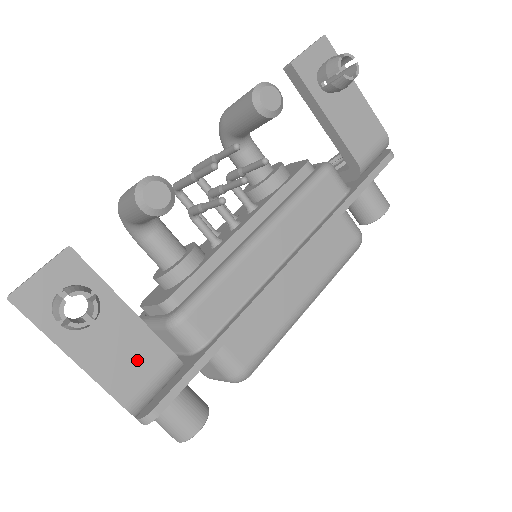
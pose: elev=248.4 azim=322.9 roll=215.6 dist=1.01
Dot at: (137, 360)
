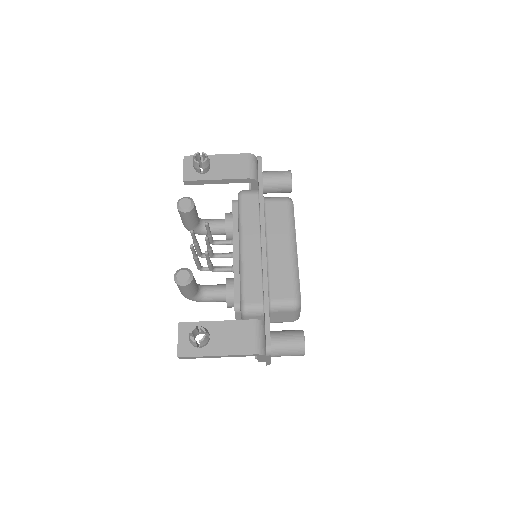
Dot at: (241, 335)
